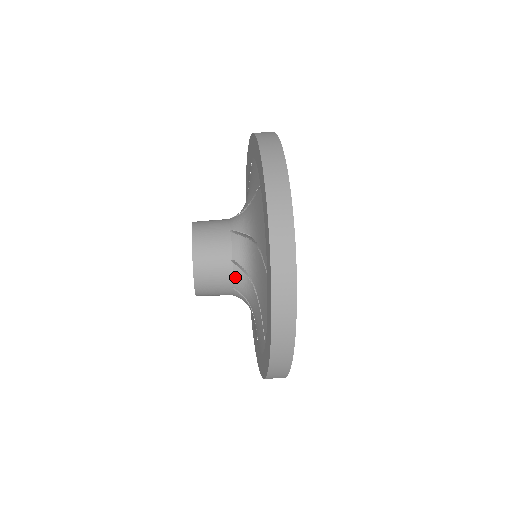
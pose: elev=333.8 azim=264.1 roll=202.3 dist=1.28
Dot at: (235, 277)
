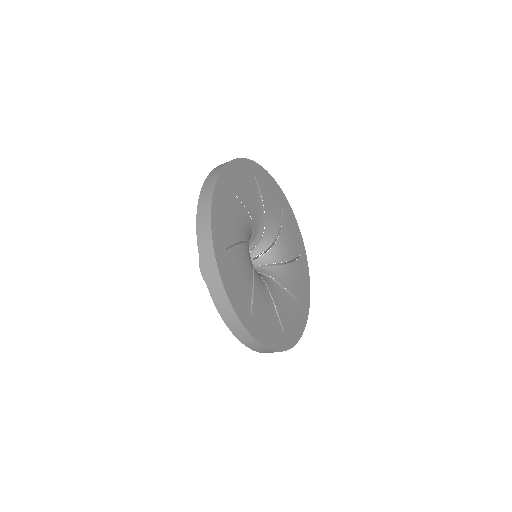
Dot at: occluded
